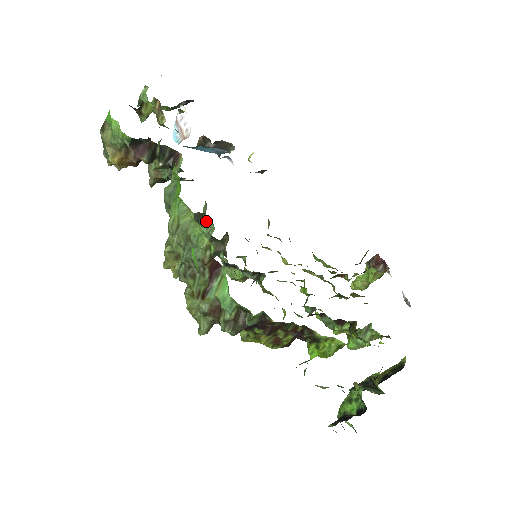
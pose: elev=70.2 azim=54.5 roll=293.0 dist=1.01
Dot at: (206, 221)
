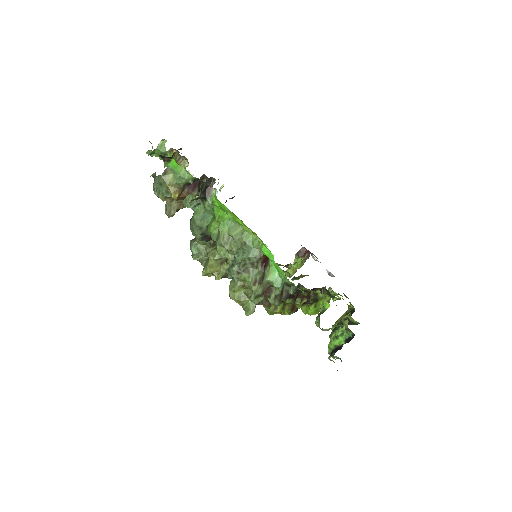
Dot at: occluded
